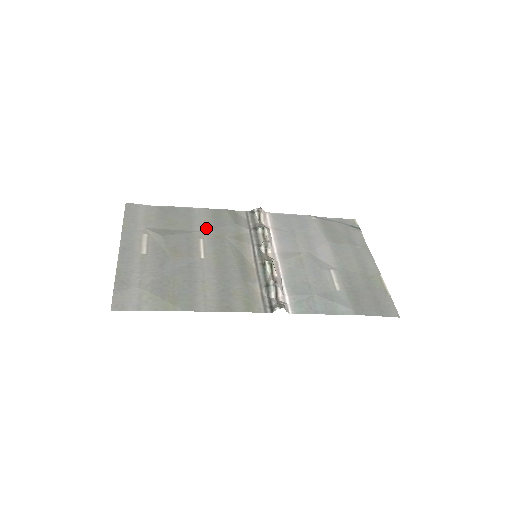
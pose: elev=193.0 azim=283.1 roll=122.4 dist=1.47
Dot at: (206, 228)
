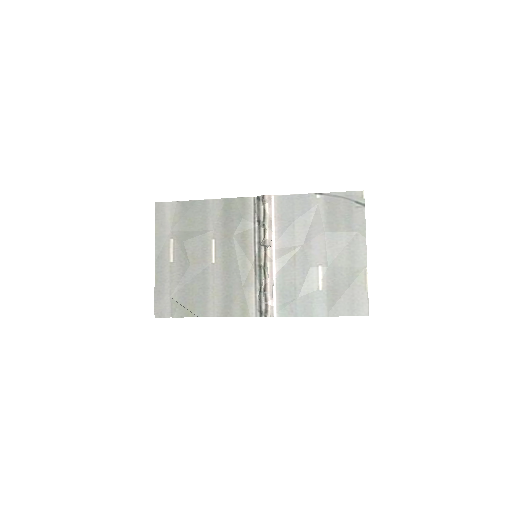
Dot at: (218, 226)
